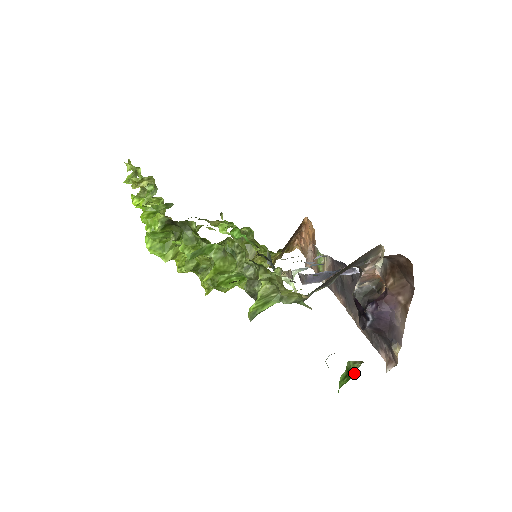
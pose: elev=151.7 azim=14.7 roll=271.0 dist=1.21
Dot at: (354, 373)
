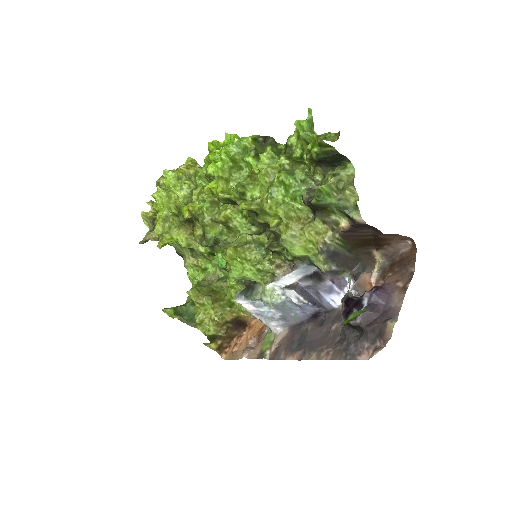
Dot at: (363, 312)
